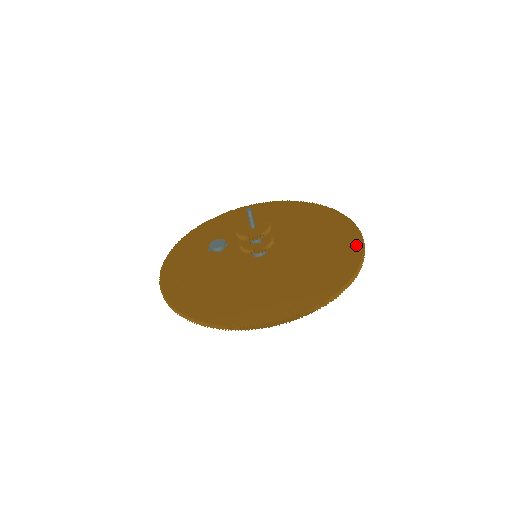
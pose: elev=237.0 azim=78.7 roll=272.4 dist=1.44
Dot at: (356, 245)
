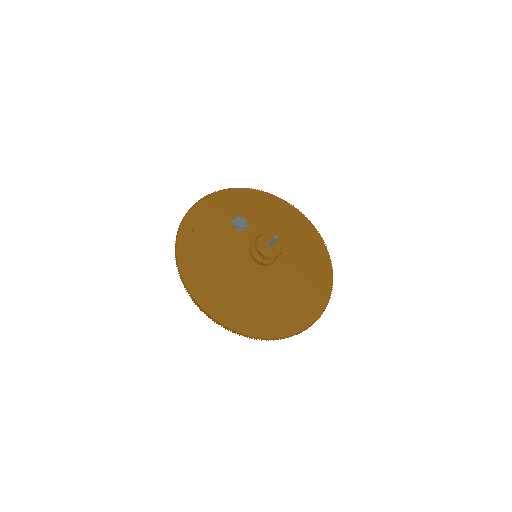
Dot at: (316, 312)
